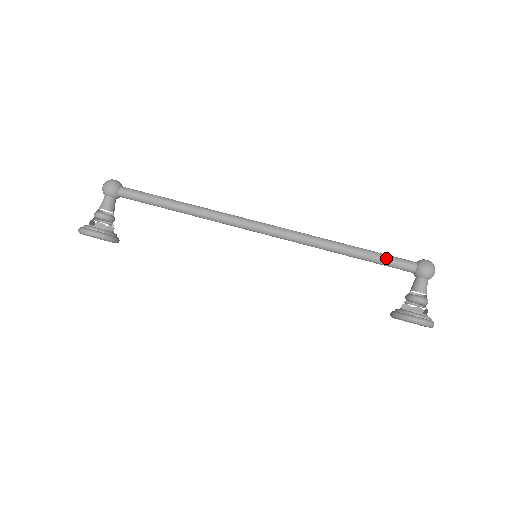
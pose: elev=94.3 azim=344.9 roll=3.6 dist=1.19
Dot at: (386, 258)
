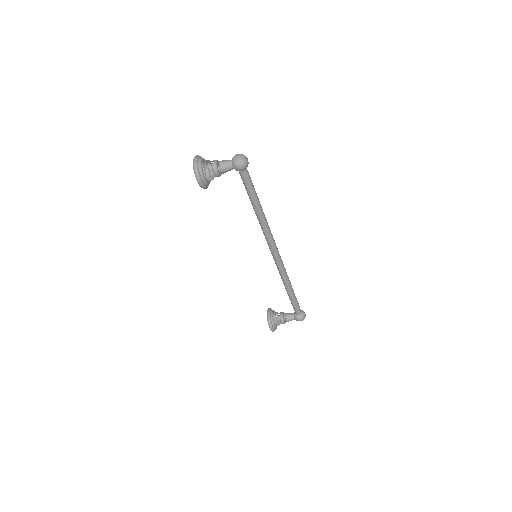
Dot at: (295, 304)
